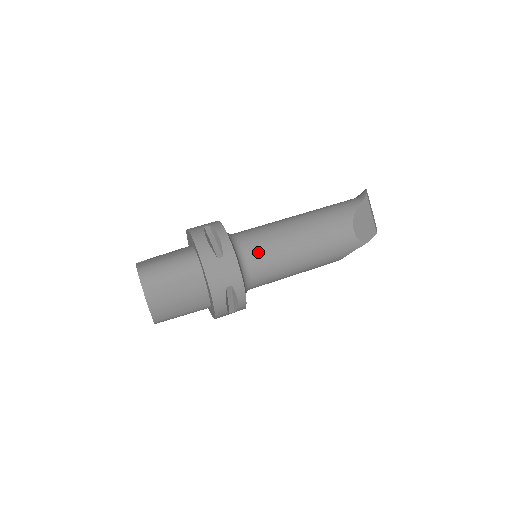
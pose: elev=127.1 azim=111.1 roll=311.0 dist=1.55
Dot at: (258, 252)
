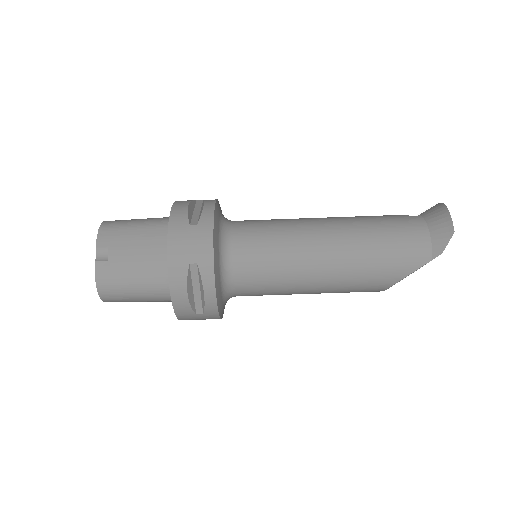
Dot at: (252, 293)
